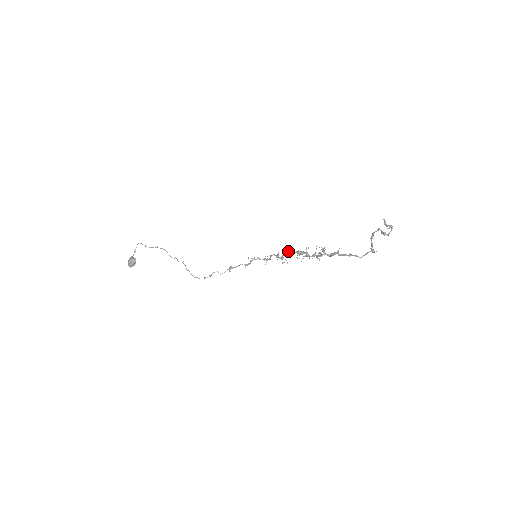
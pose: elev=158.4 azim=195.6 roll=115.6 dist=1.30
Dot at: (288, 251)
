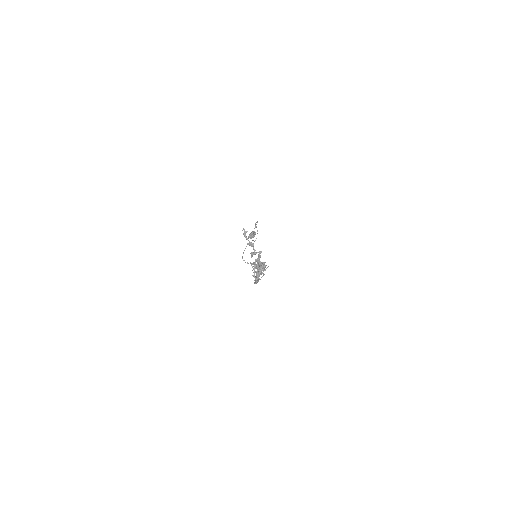
Dot at: (263, 262)
